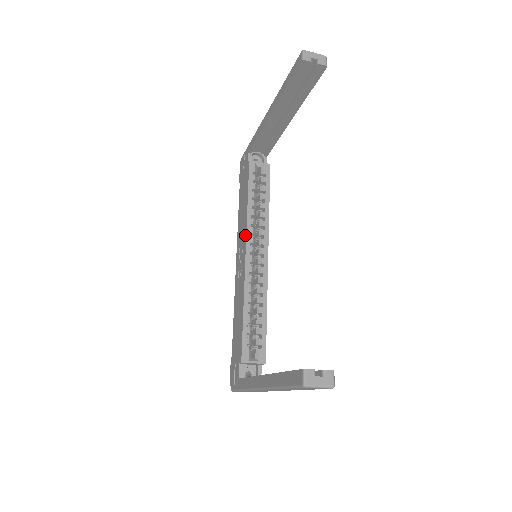
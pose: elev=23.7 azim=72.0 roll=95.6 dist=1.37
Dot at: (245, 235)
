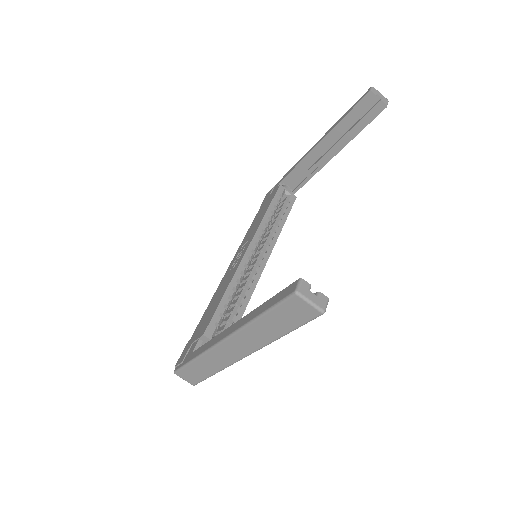
Dot at: (253, 235)
